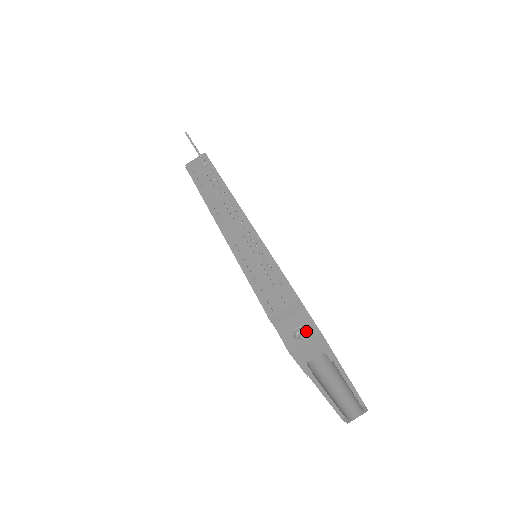
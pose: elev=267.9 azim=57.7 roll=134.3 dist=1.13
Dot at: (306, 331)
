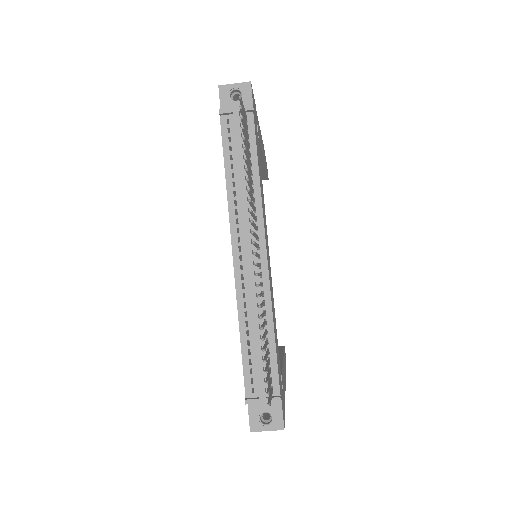
Dot at: (272, 420)
